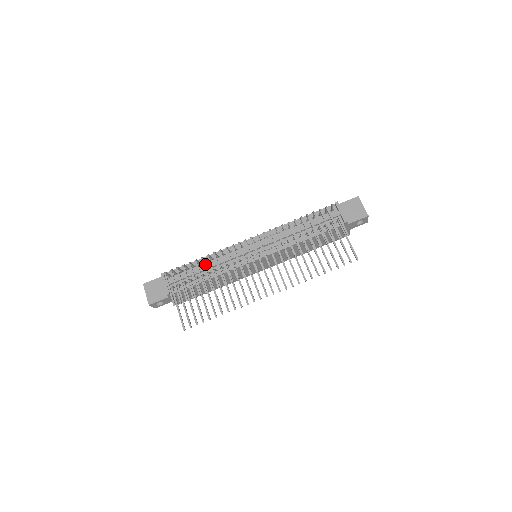
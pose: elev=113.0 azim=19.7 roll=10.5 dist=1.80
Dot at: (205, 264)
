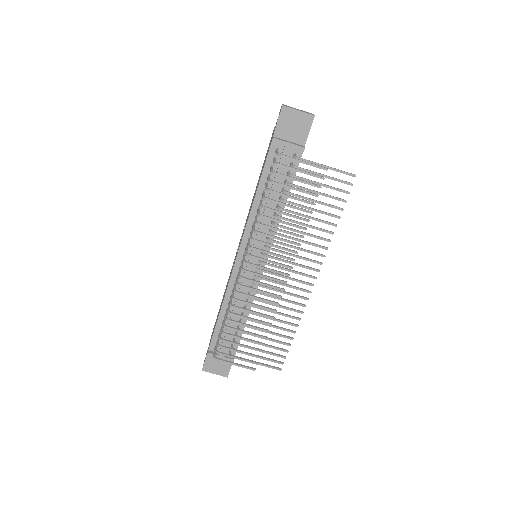
Dot at: occluded
